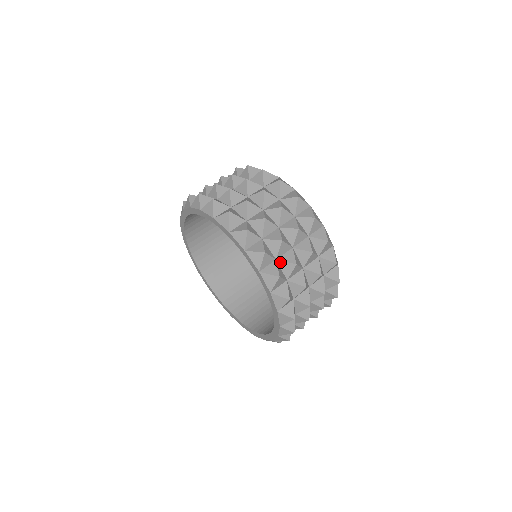
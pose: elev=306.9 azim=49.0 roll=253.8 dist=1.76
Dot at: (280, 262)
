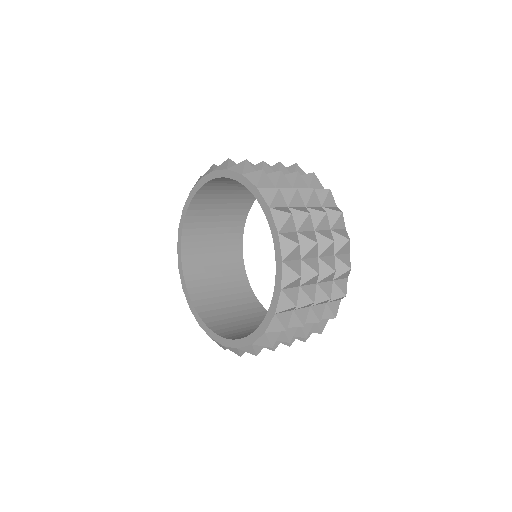
Dot at: (300, 236)
